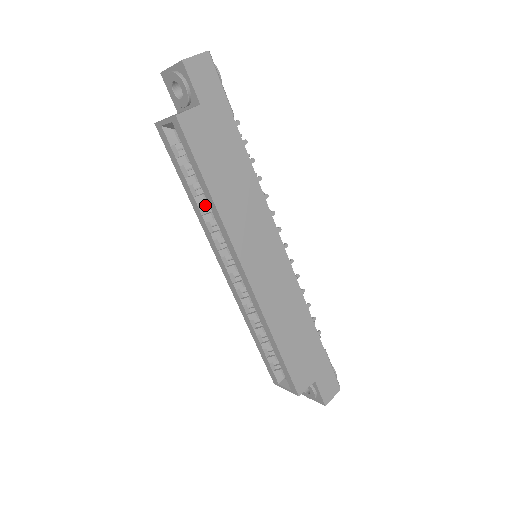
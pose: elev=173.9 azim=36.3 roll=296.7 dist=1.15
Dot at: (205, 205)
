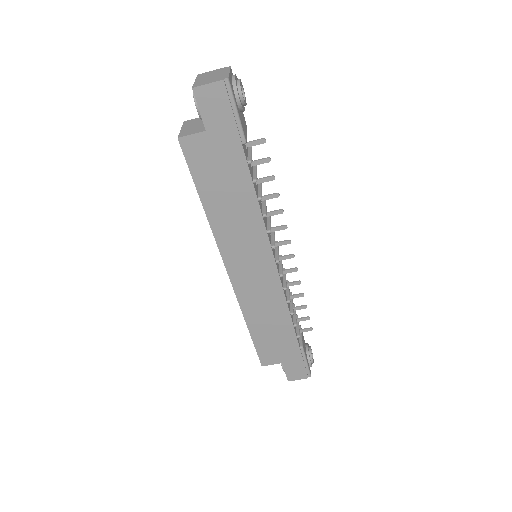
Dot at: occluded
